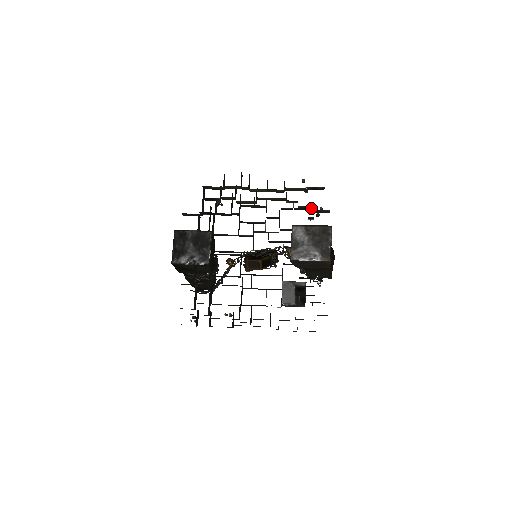
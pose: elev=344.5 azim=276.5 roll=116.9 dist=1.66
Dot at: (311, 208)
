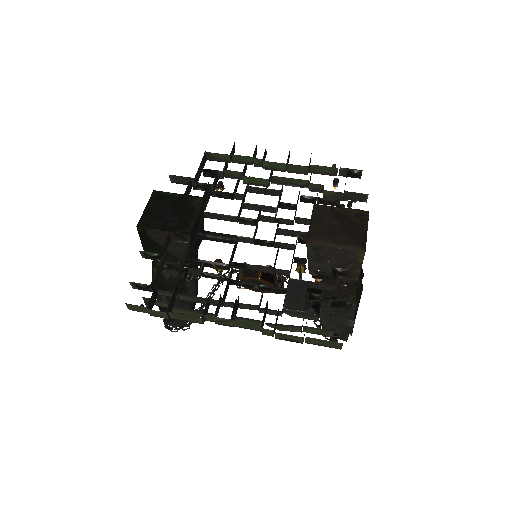
Dot at: (341, 199)
